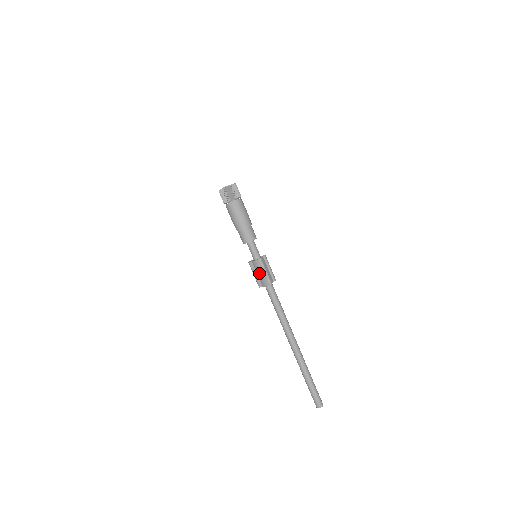
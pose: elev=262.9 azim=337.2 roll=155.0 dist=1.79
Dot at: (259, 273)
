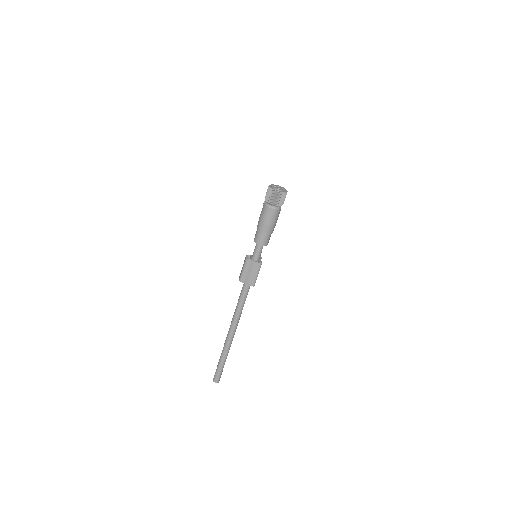
Dot at: (251, 273)
